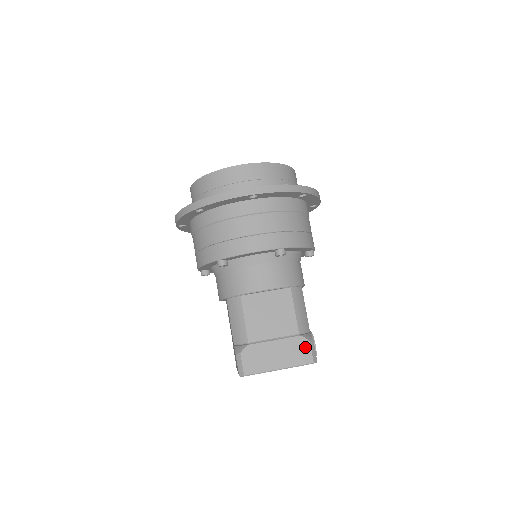
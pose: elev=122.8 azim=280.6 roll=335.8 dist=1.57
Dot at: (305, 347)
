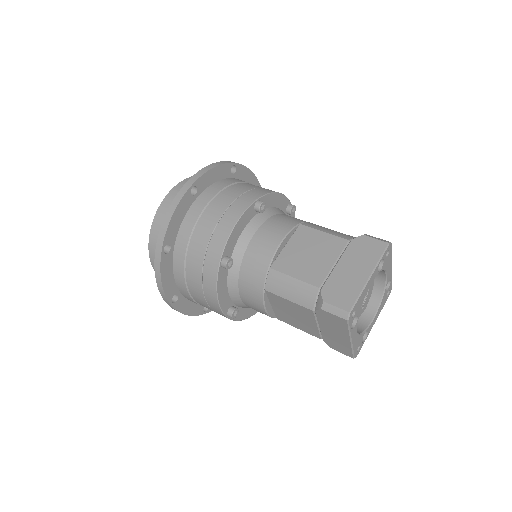
Dot at: (366, 242)
